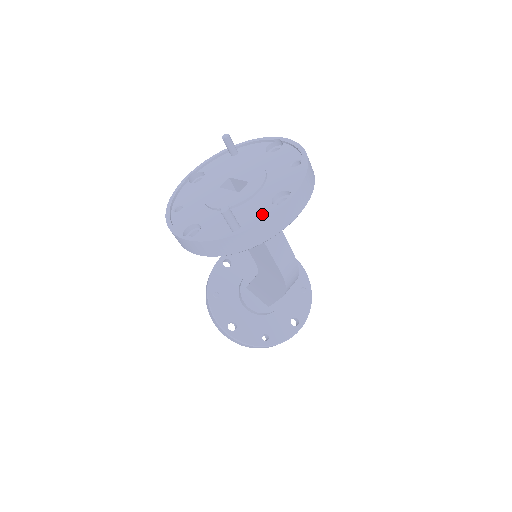
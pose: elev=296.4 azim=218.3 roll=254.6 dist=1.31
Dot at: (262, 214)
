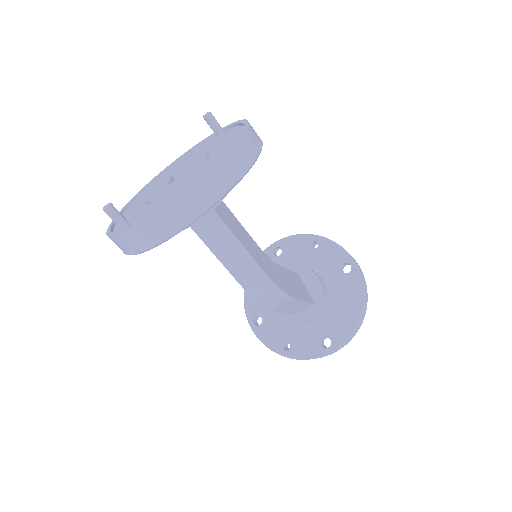
Dot at: occluded
